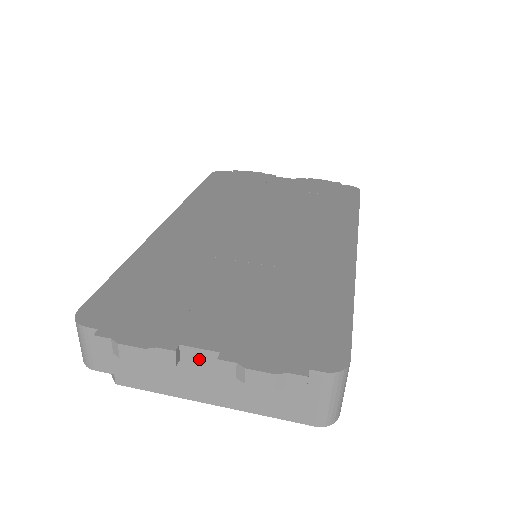
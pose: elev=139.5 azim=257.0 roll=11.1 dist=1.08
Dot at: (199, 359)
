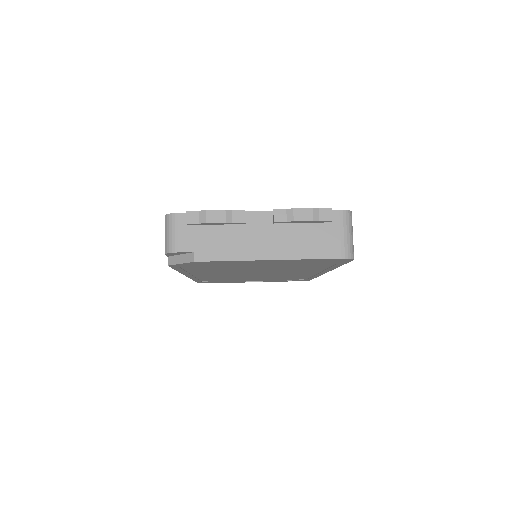
Dot at: (259, 220)
